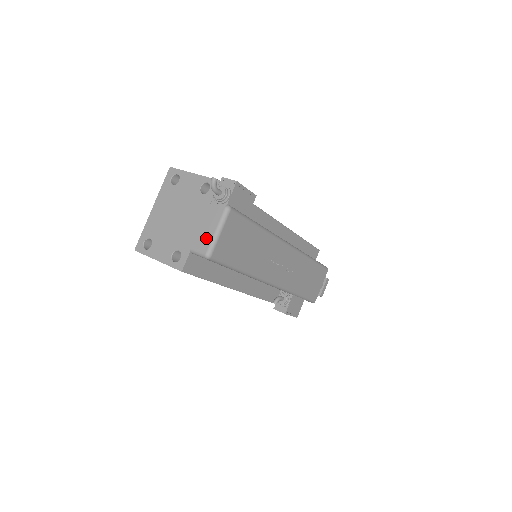
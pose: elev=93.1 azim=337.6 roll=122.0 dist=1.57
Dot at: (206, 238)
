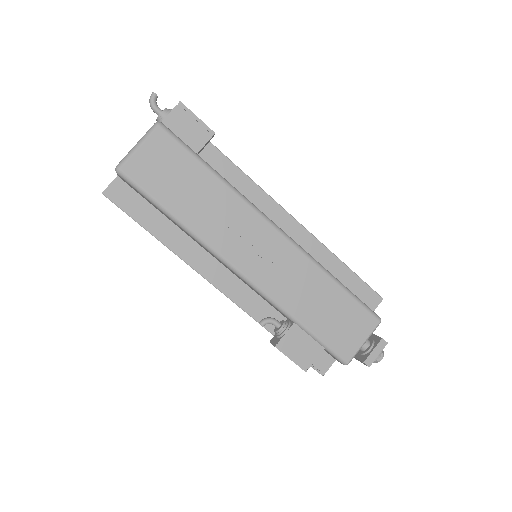
Dot at: occluded
